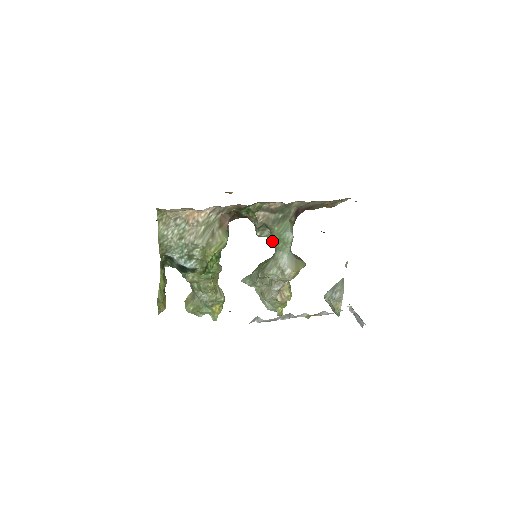
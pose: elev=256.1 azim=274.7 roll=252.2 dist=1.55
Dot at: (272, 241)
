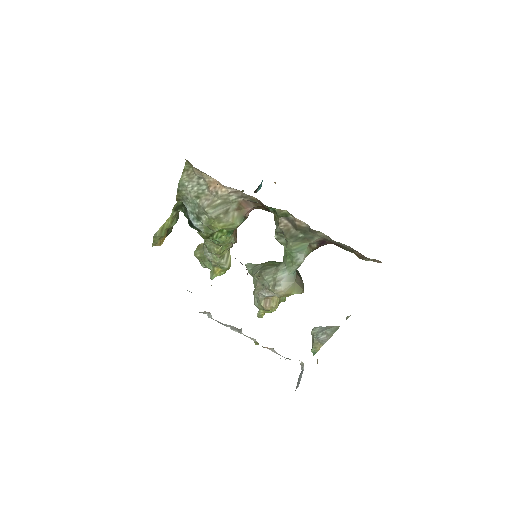
Dot at: (284, 251)
